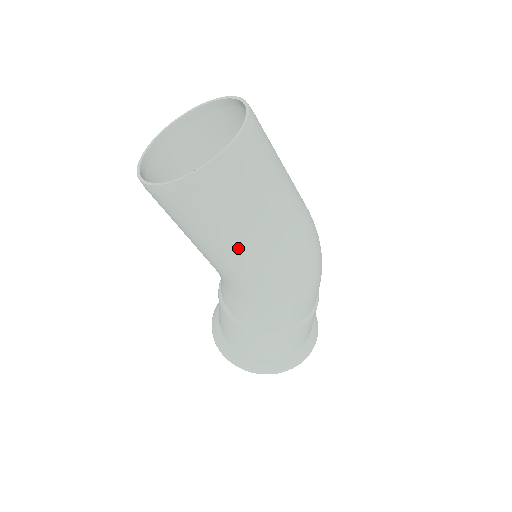
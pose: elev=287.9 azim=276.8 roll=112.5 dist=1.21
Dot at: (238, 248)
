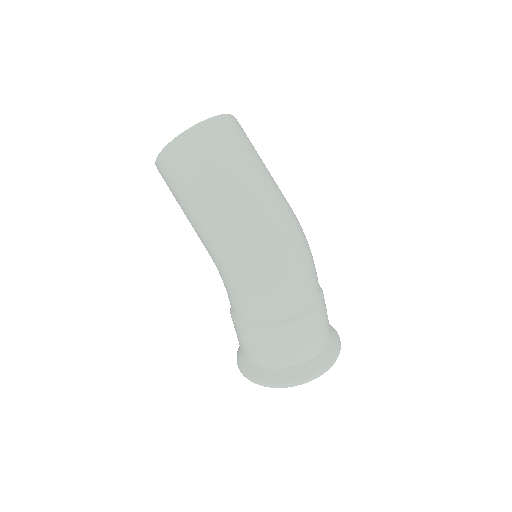
Dot at: (198, 217)
